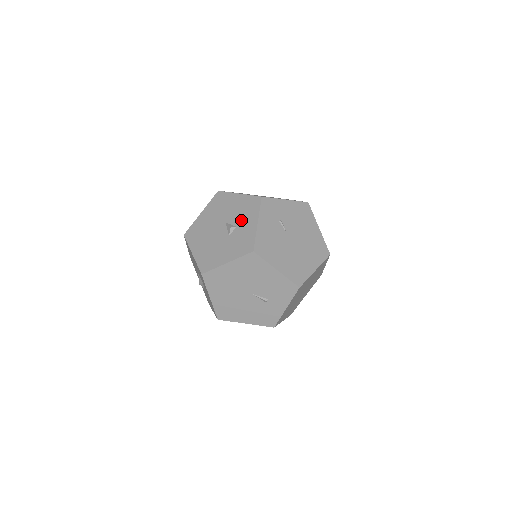
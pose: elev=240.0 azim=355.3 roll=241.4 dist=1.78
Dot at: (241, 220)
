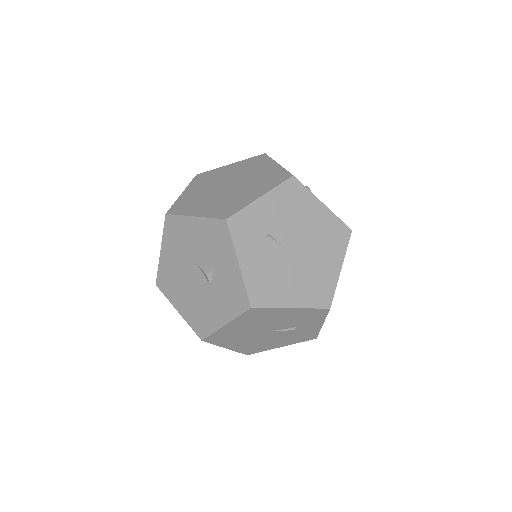
Dot at: (215, 260)
